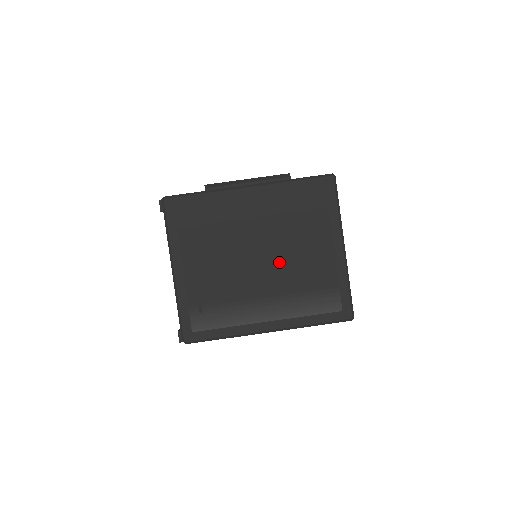
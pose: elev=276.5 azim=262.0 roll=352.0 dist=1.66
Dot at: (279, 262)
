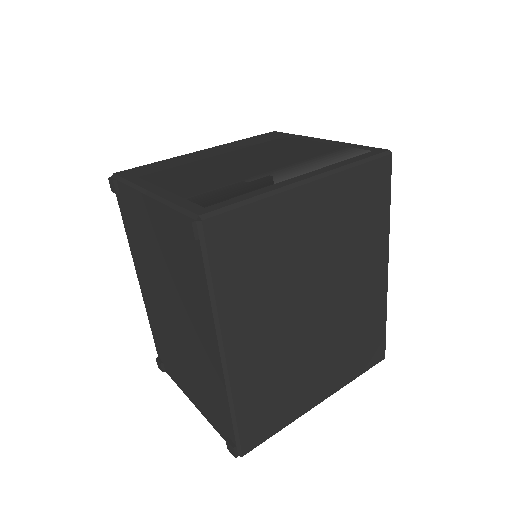
Dot at: (270, 157)
